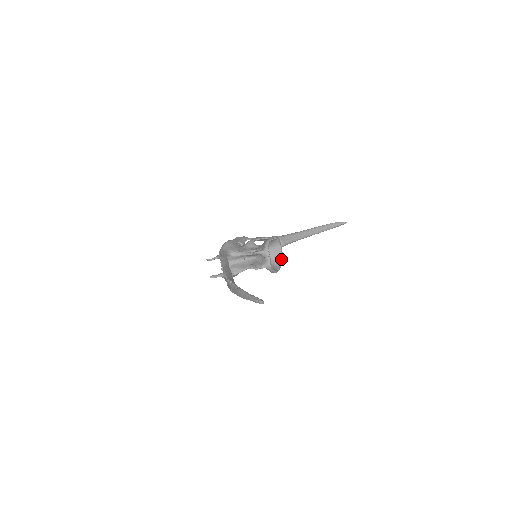
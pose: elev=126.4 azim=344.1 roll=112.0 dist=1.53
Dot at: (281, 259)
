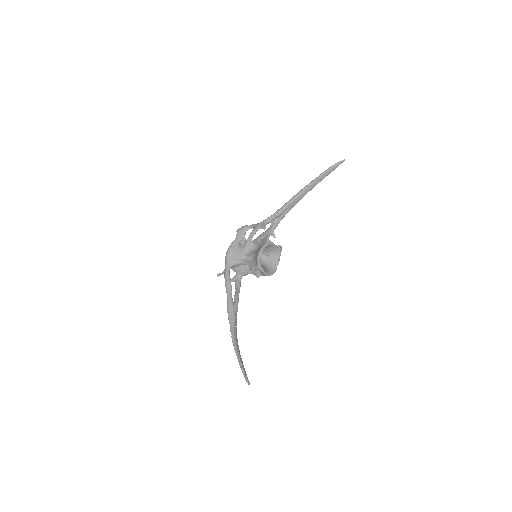
Dot at: (278, 253)
